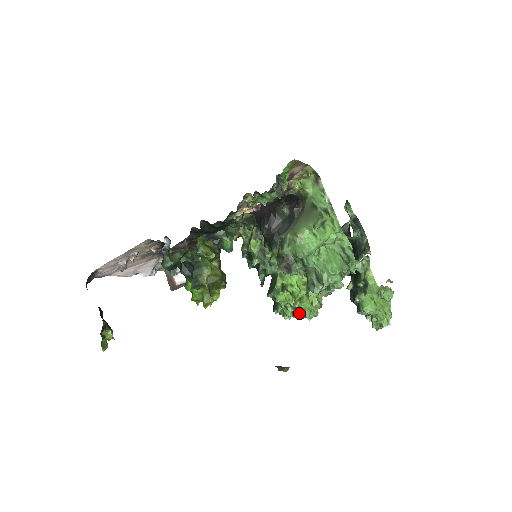
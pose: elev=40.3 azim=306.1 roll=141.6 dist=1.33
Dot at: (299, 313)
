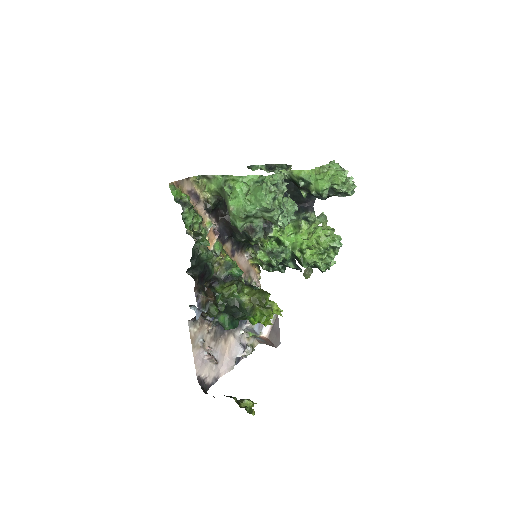
Dot at: (332, 251)
